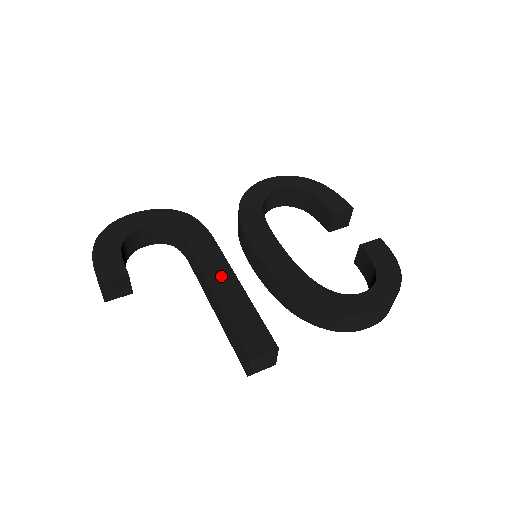
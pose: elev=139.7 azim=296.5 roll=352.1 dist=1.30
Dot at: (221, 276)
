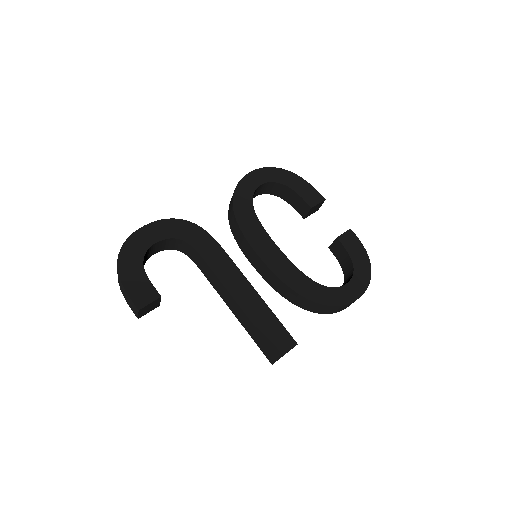
Dot at: (238, 285)
